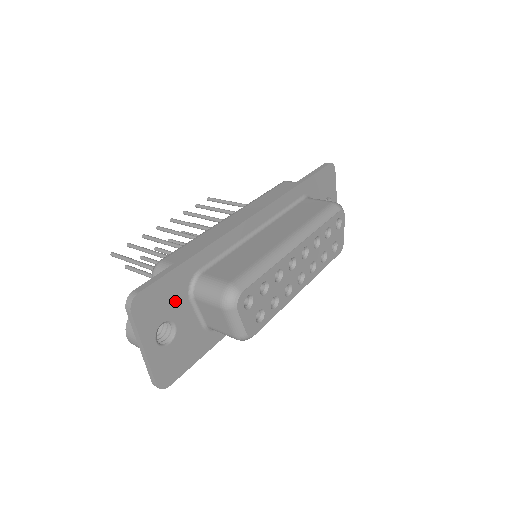
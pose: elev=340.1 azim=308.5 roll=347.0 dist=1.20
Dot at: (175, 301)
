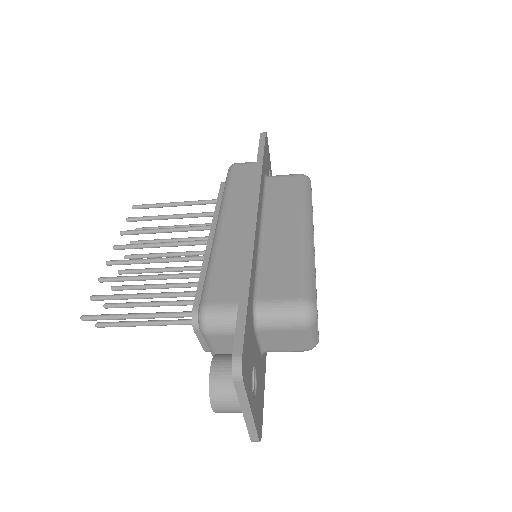
Dot at: (251, 343)
